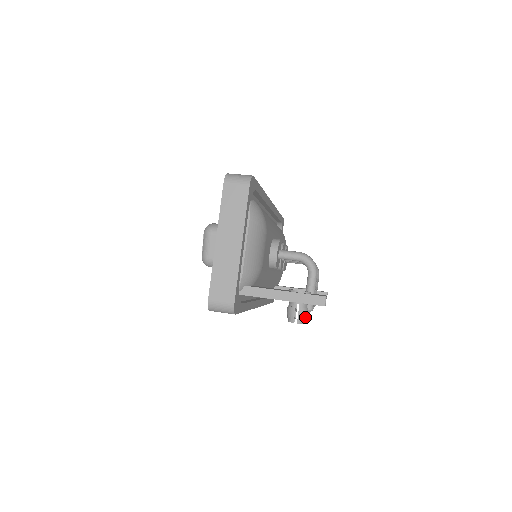
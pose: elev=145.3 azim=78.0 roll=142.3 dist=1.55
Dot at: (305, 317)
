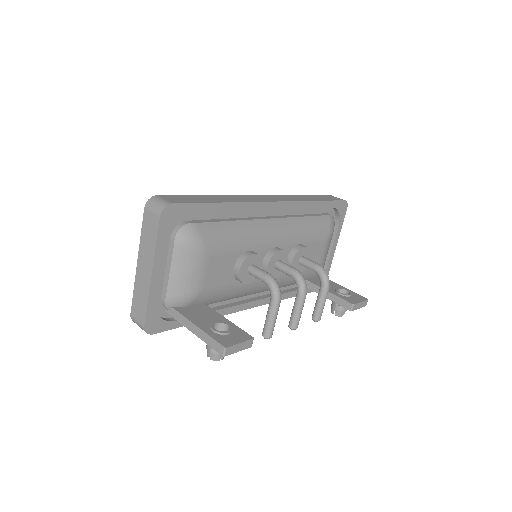
Dot at: (219, 355)
